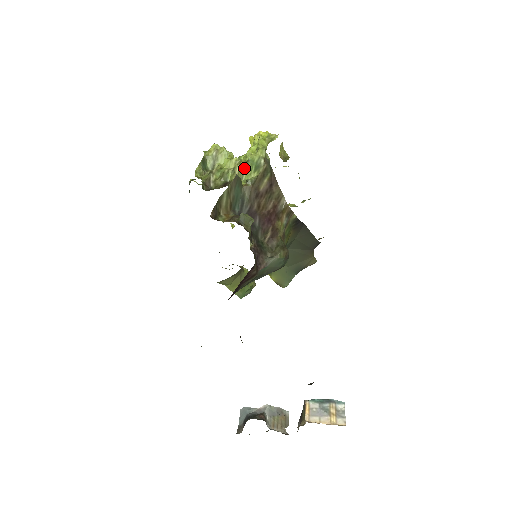
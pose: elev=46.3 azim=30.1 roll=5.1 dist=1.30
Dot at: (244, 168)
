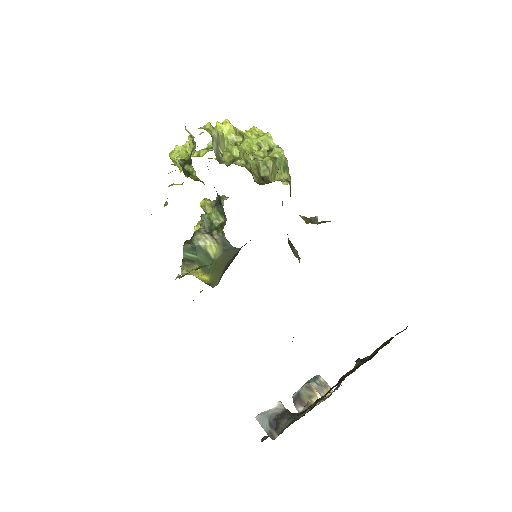
Dot at: (276, 165)
